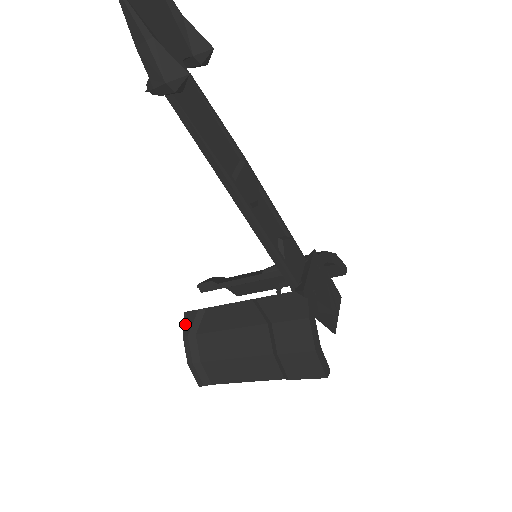
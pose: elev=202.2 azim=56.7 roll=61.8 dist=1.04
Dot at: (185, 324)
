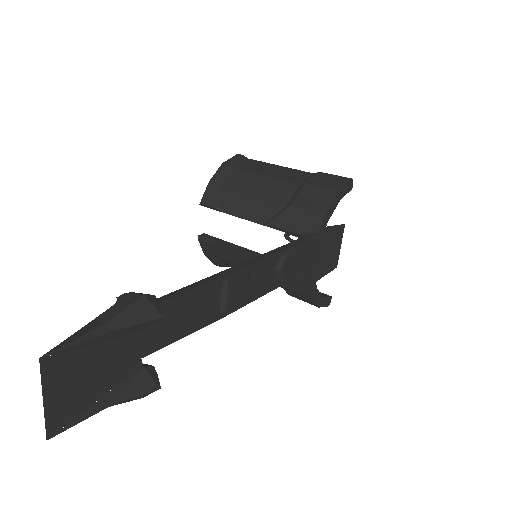
Dot at: (202, 248)
